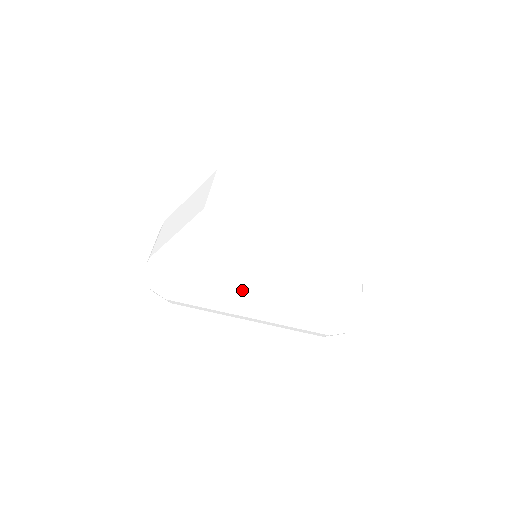
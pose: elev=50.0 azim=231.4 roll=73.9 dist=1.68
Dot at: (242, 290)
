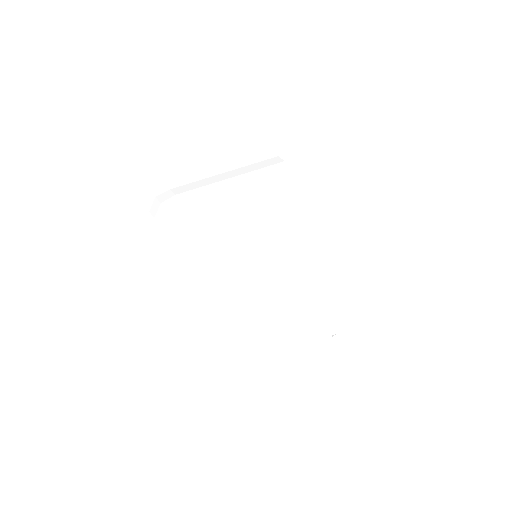
Dot at: (272, 242)
